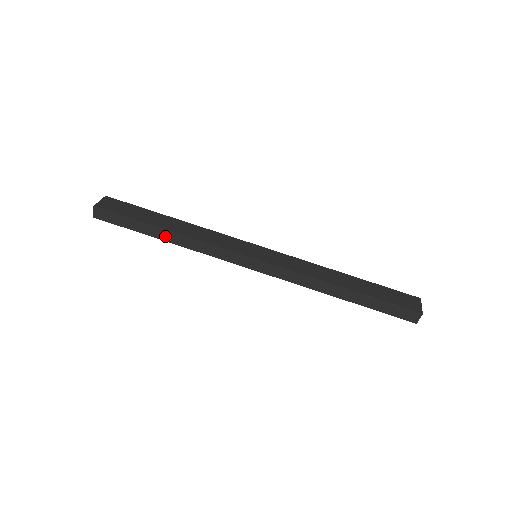
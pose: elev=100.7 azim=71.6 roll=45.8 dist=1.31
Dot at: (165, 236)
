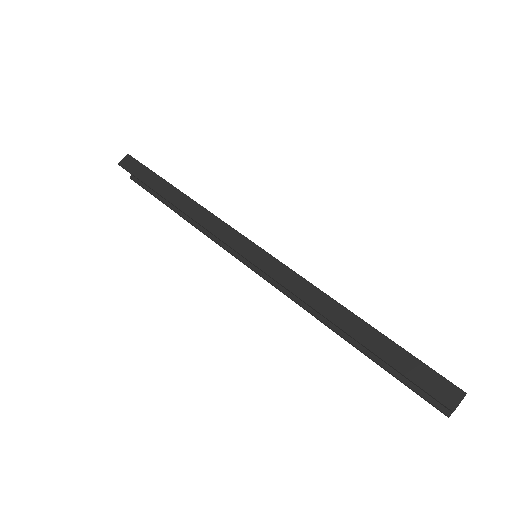
Dot at: (173, 196)
